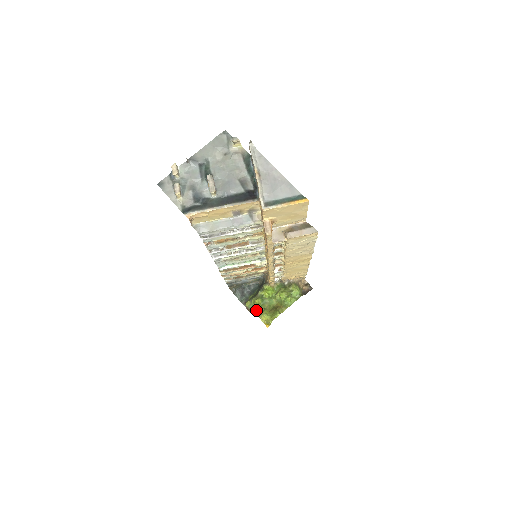
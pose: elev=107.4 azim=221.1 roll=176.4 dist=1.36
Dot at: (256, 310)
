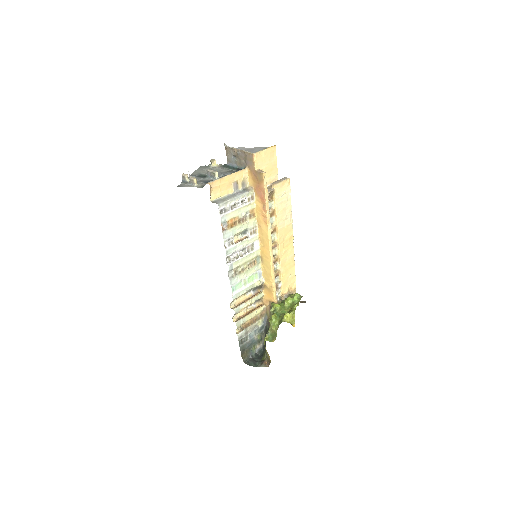
Dot at: (277, 326)
